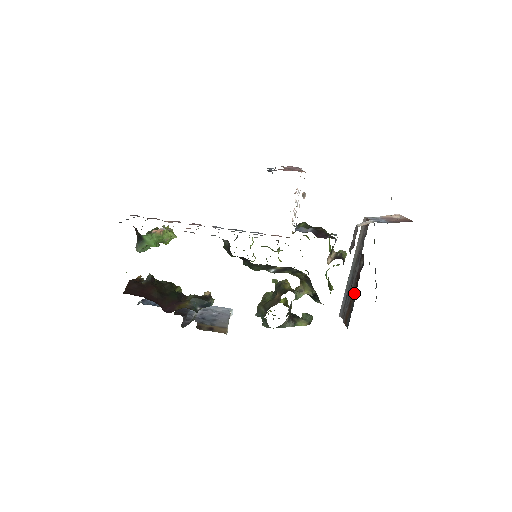
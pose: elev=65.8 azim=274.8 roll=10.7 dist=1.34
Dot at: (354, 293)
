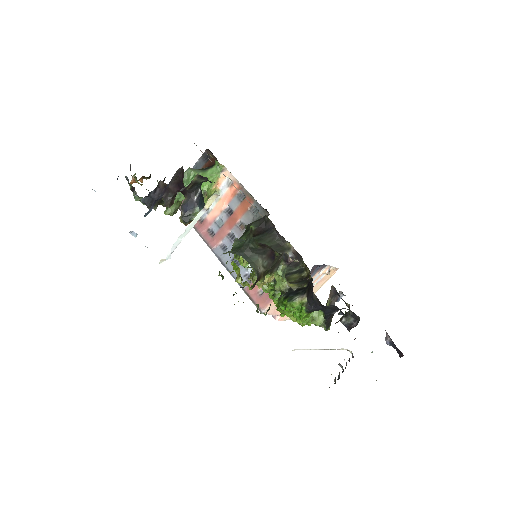
Dot at: occluded
